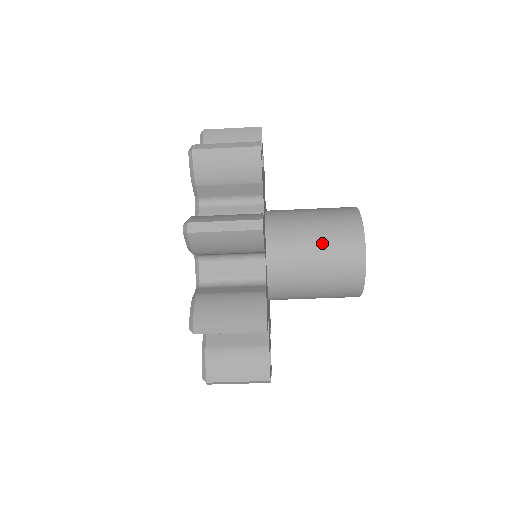
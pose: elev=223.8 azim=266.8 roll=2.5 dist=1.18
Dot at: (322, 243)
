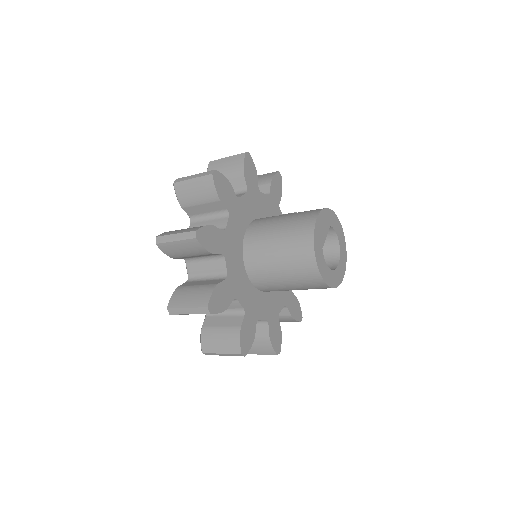
Dot at: (281, 243)
